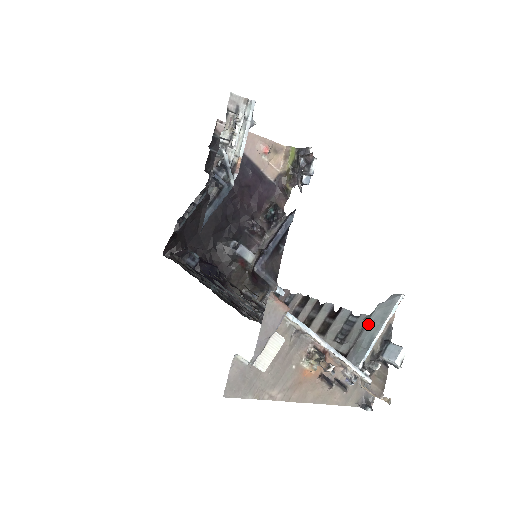
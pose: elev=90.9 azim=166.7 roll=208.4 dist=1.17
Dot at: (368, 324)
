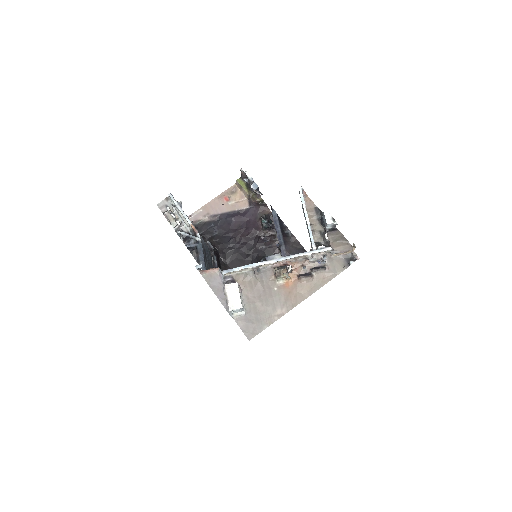
Dot at: occluded
